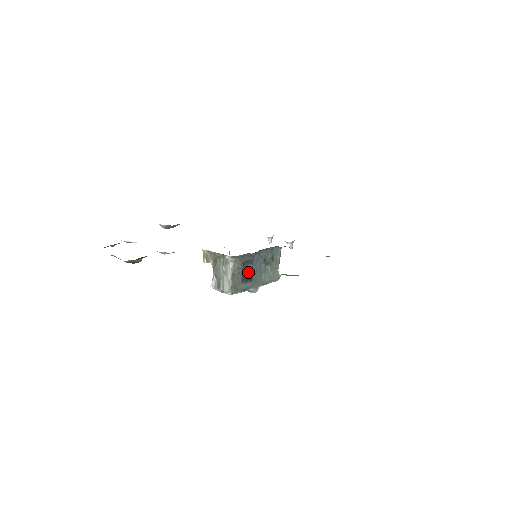
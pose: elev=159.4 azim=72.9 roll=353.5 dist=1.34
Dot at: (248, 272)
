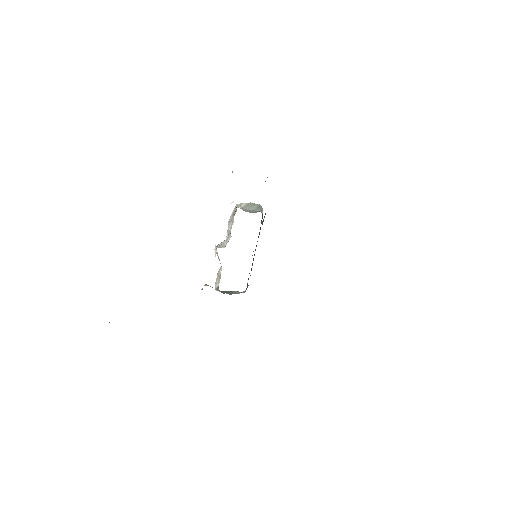
Dot at: occluded
